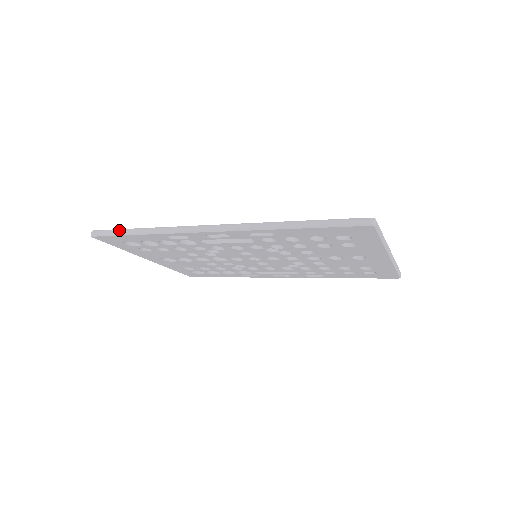
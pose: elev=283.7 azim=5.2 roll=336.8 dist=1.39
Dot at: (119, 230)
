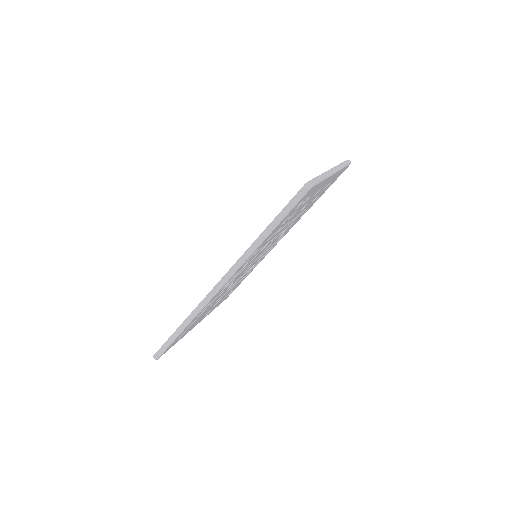
Dot at: (168, 341)
